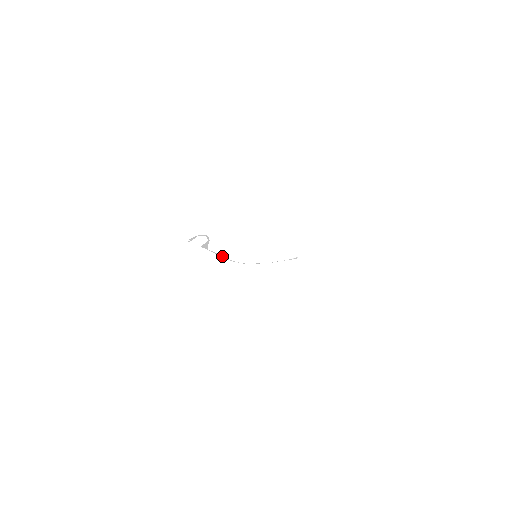
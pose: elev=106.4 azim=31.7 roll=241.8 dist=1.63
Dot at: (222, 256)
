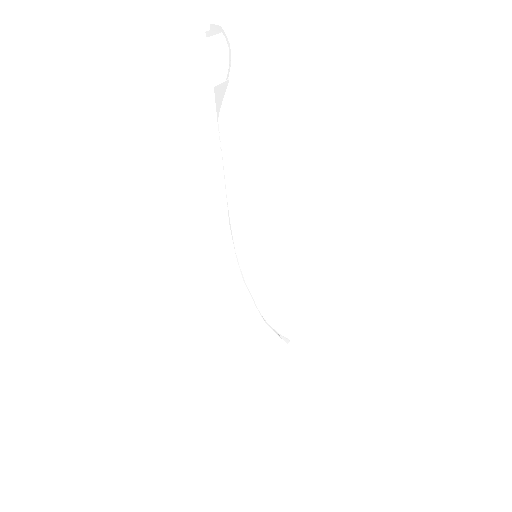
Dot at: (225, 185)
